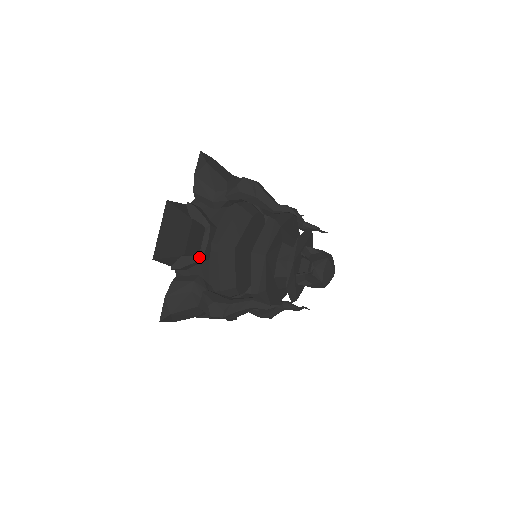
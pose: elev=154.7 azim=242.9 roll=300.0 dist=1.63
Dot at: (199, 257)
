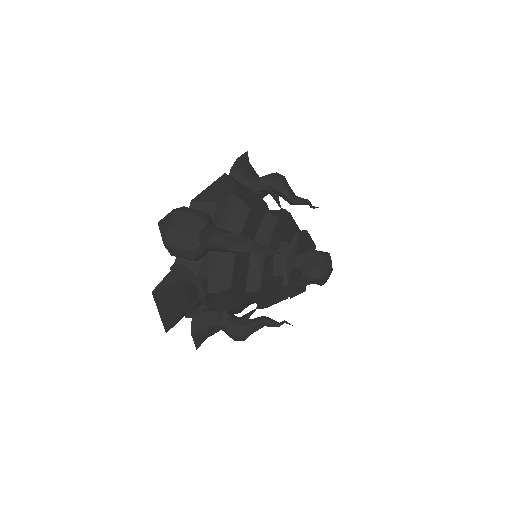
Dot at: (203, 307)
